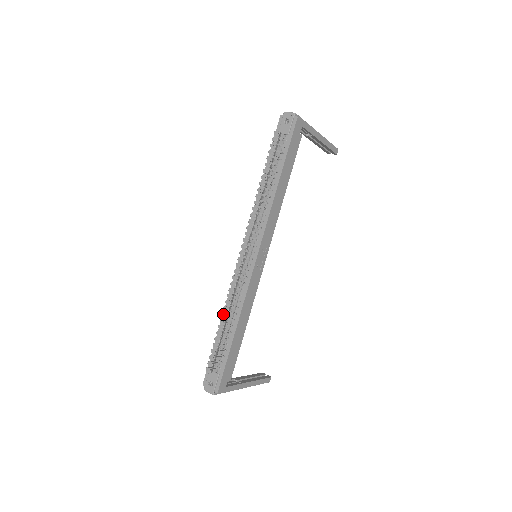
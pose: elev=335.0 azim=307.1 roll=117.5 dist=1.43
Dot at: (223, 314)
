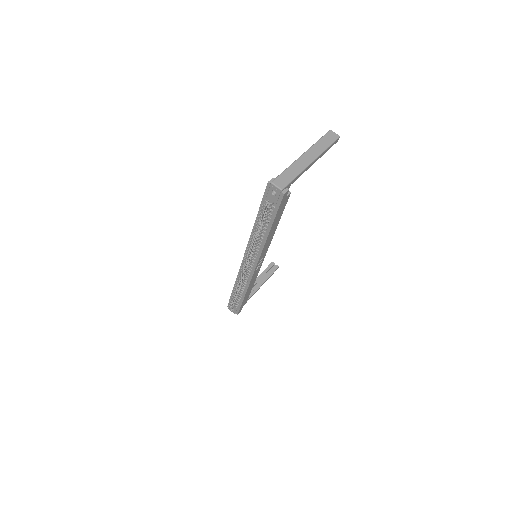
Dot at: occluded
